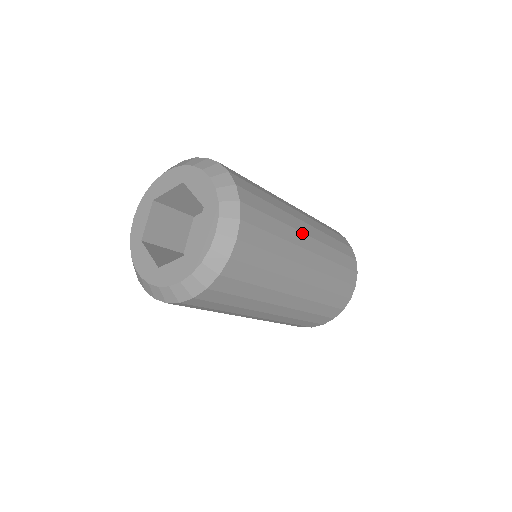
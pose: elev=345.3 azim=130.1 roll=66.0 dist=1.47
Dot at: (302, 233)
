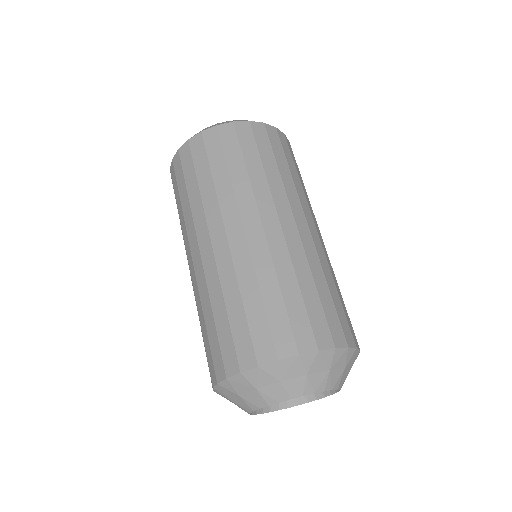
Dot at: (311, 215)
